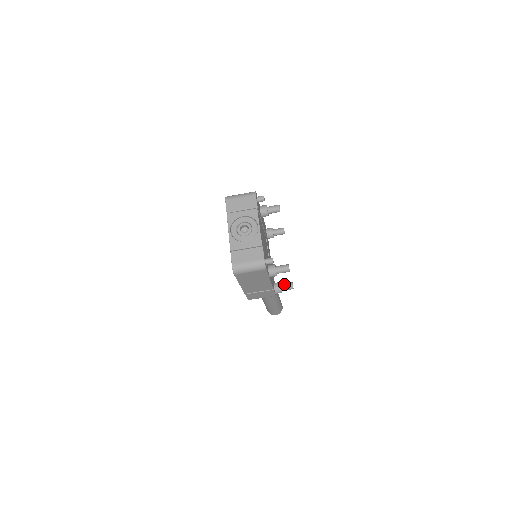
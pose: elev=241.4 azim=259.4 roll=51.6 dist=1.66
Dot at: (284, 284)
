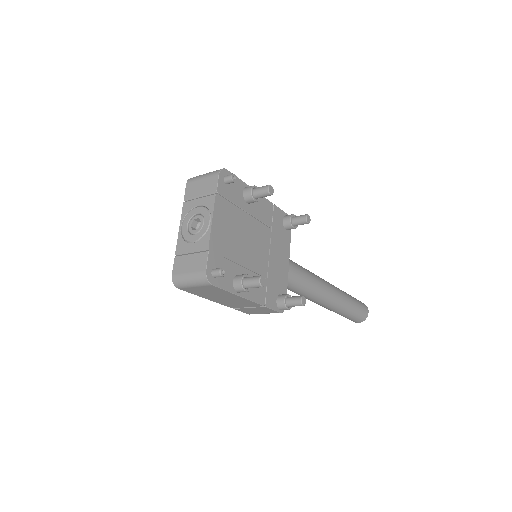
Dot at: (291, 298)
